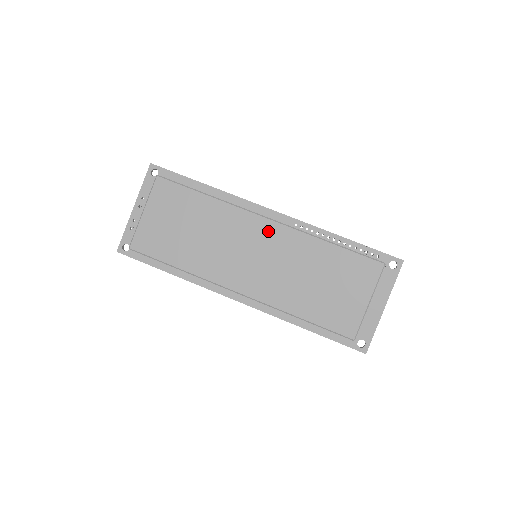
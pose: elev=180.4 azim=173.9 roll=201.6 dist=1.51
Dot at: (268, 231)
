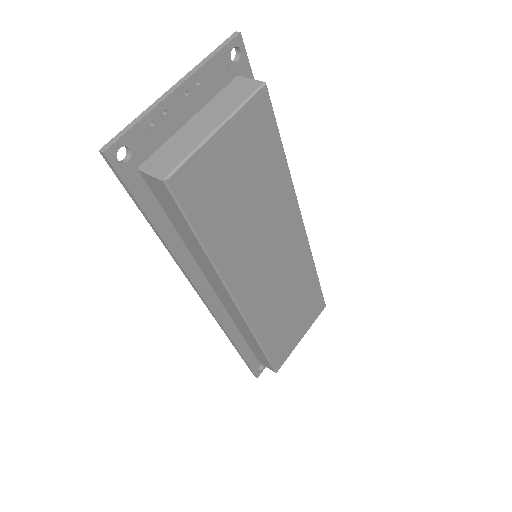
Dot at: (297, 241)
